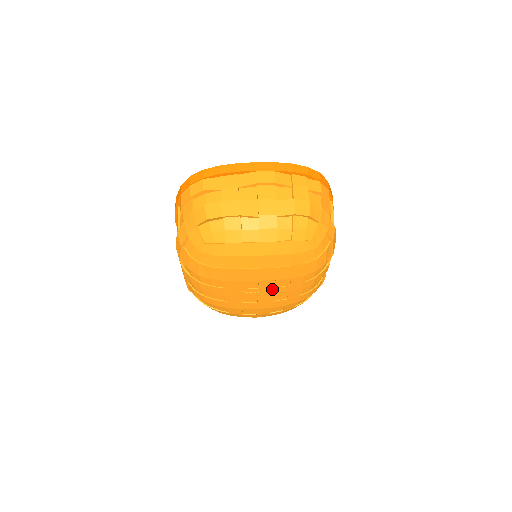
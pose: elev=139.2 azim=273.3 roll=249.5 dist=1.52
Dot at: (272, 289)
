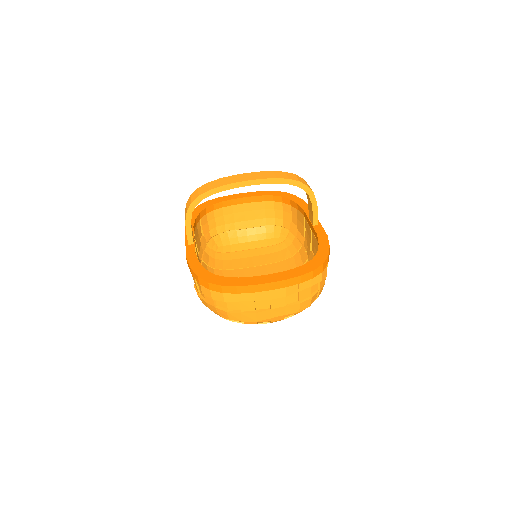
Dot at: occluded
